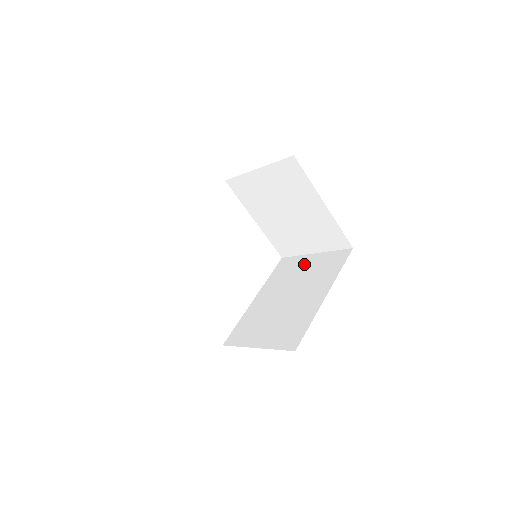
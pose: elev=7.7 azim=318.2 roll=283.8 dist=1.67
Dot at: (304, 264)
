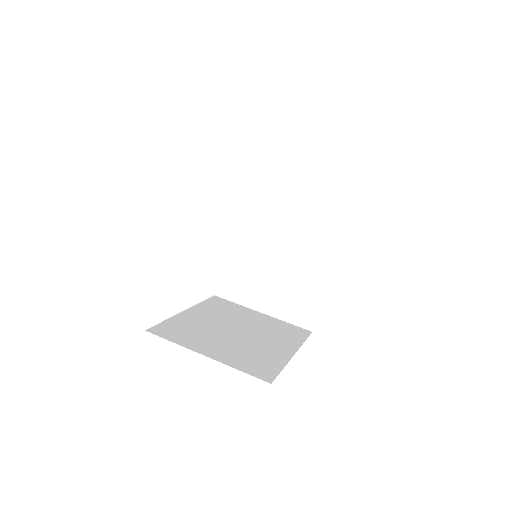
Dot at: (286, 193)
